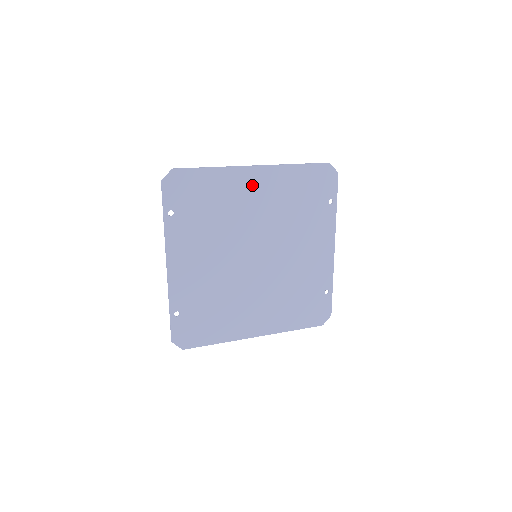
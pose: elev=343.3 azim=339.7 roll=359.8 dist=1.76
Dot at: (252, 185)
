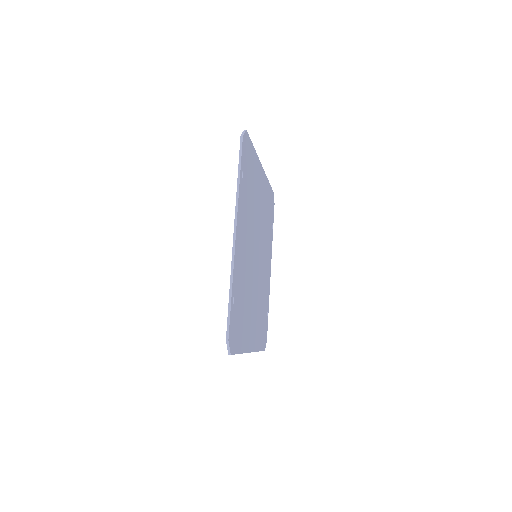
Dot at: (260, 183)
